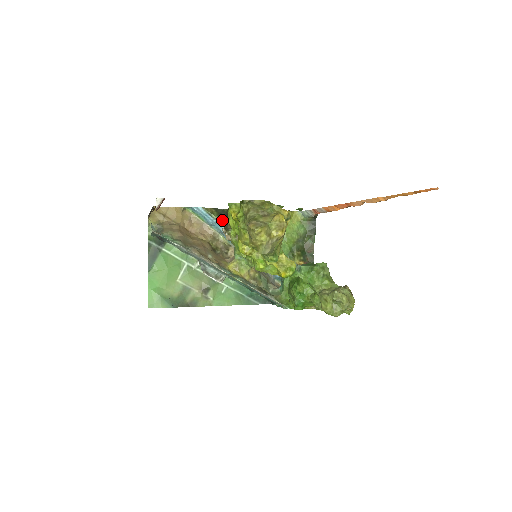
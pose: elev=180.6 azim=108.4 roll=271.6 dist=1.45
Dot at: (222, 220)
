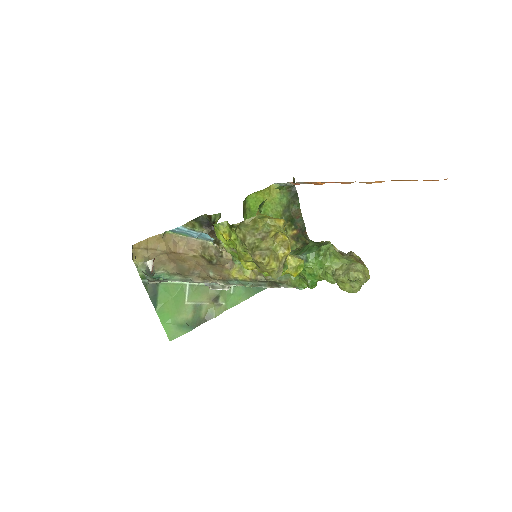
Dot at: (206, 230)
